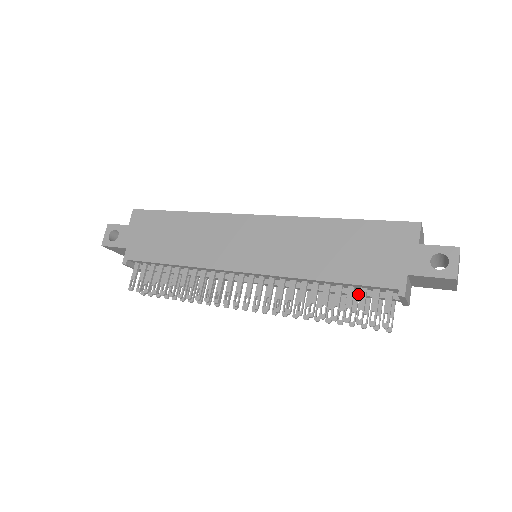
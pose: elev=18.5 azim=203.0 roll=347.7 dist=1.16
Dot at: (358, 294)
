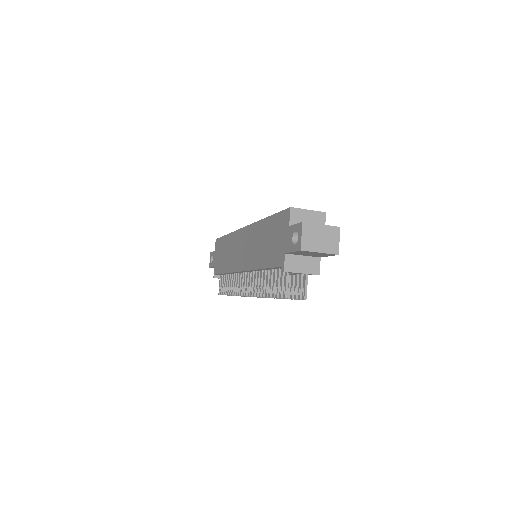
Dot at: occluded
